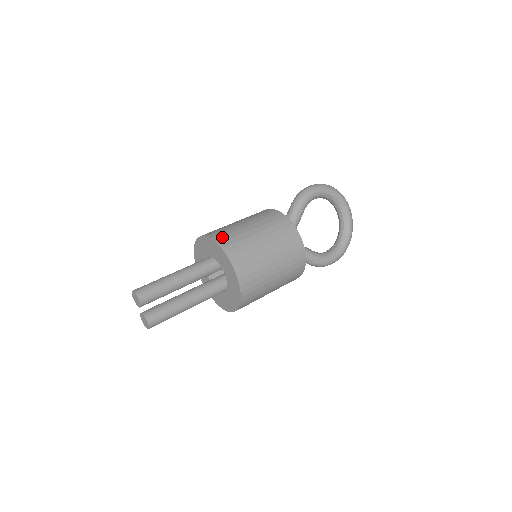
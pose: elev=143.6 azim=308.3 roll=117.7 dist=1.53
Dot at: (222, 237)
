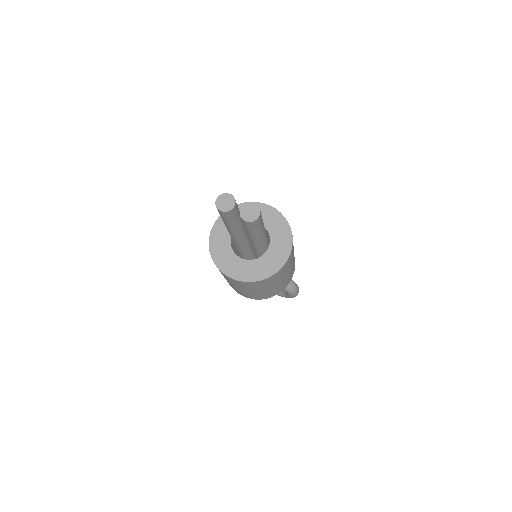
Dot at: occluded
